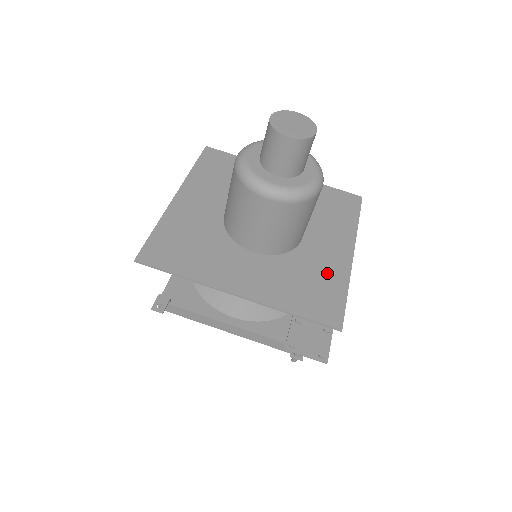
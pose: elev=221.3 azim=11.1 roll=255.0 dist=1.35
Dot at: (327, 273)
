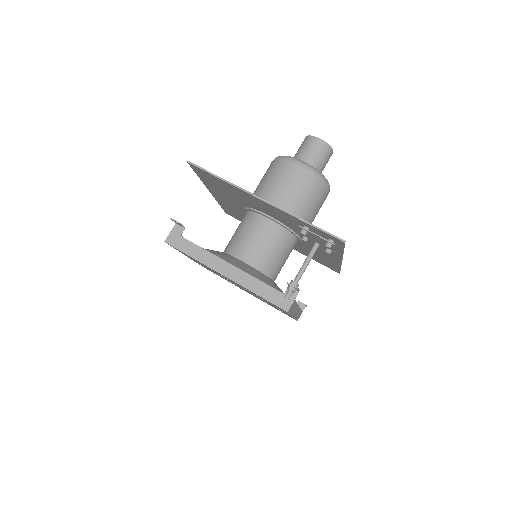
Dot at: occluded
